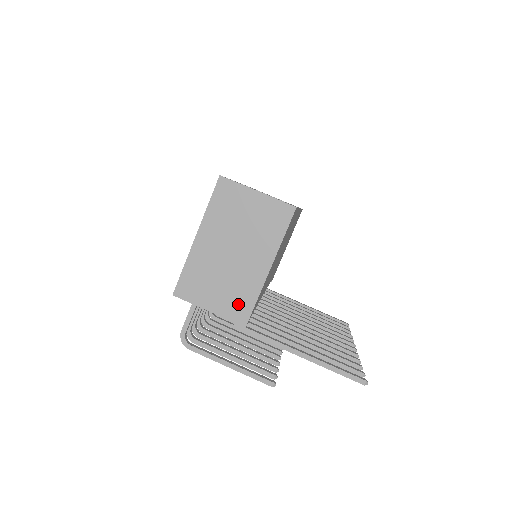
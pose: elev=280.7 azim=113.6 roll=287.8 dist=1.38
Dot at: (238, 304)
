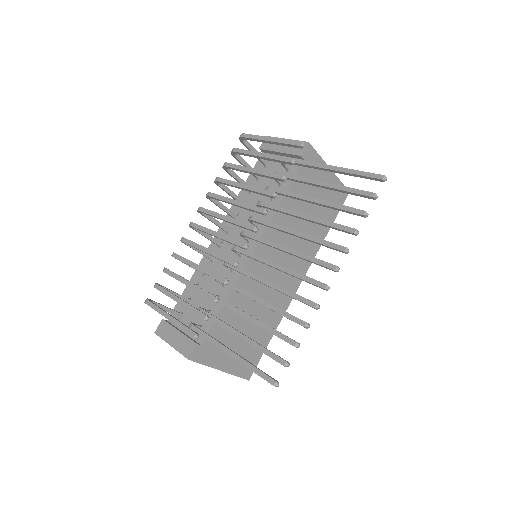
Dot at: occluded
